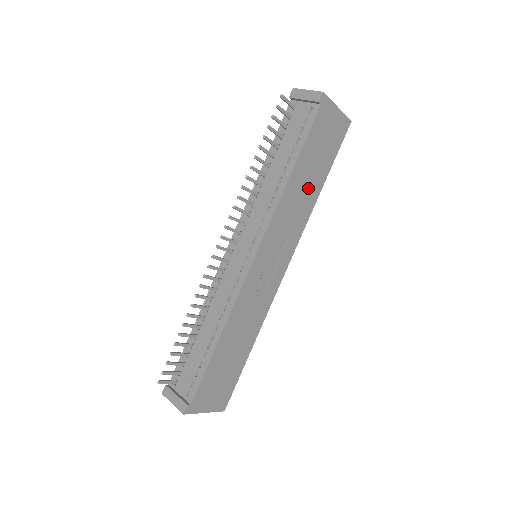
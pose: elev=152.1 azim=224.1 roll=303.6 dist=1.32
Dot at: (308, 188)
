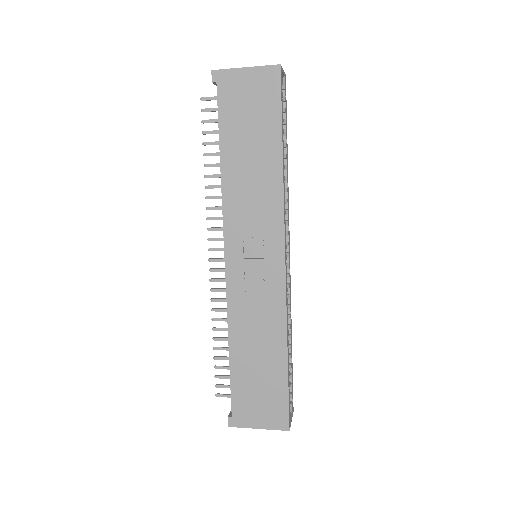
Dot at: (258, 166)
